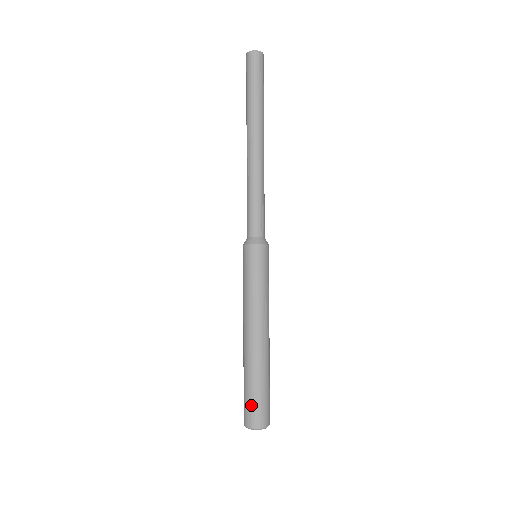
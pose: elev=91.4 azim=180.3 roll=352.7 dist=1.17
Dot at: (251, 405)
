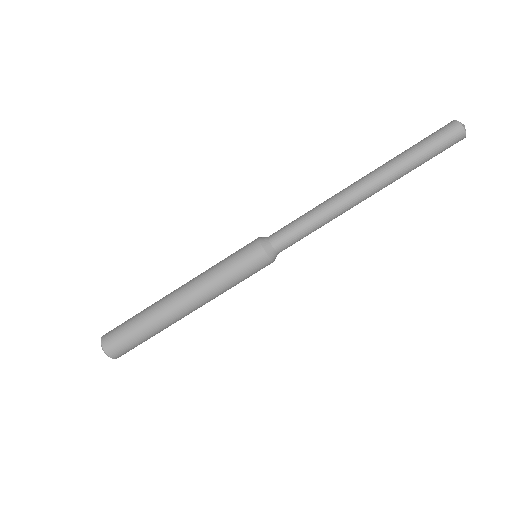
Dot at: (120, 333)
